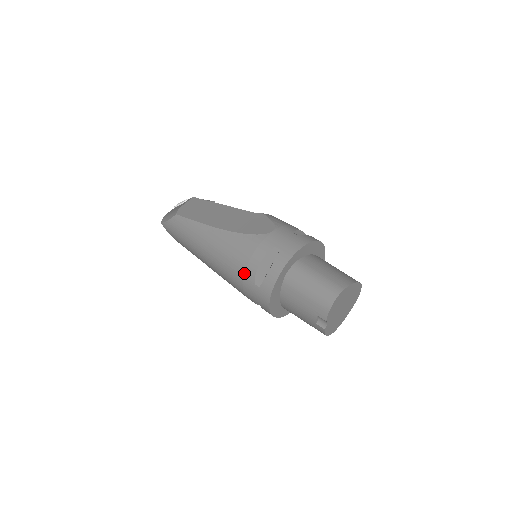
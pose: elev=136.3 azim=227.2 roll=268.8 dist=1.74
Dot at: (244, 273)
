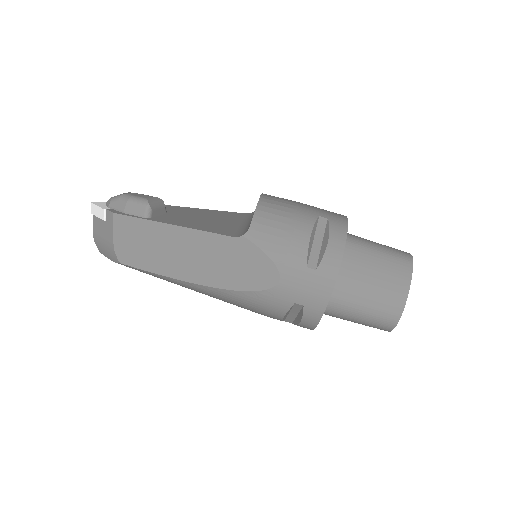
Dot at: occluded
